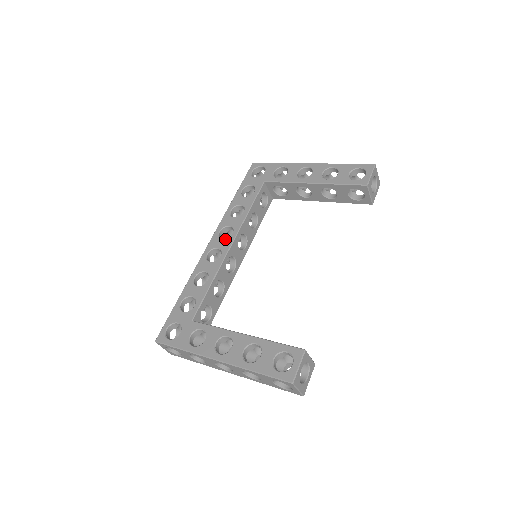
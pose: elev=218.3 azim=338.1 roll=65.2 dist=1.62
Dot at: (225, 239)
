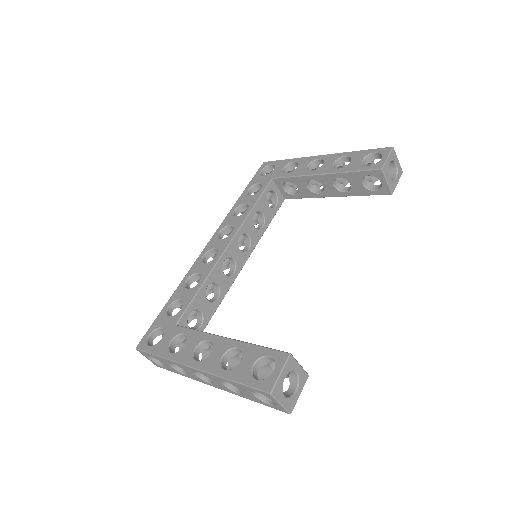
Dot at: (224, 239)
